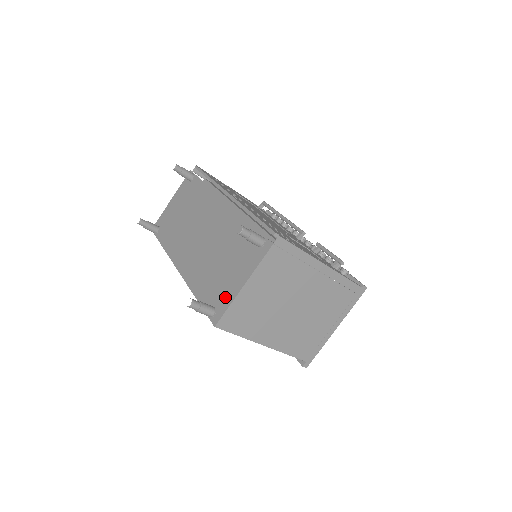
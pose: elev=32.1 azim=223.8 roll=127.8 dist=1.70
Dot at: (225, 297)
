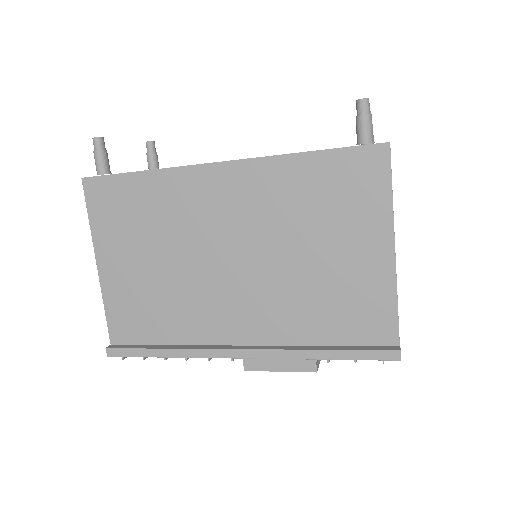
Dot at: occluded
